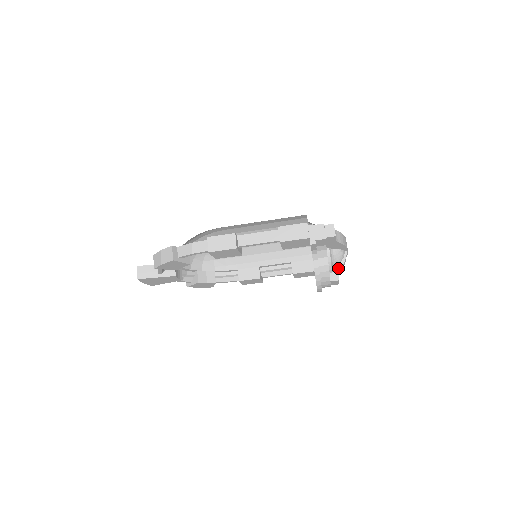
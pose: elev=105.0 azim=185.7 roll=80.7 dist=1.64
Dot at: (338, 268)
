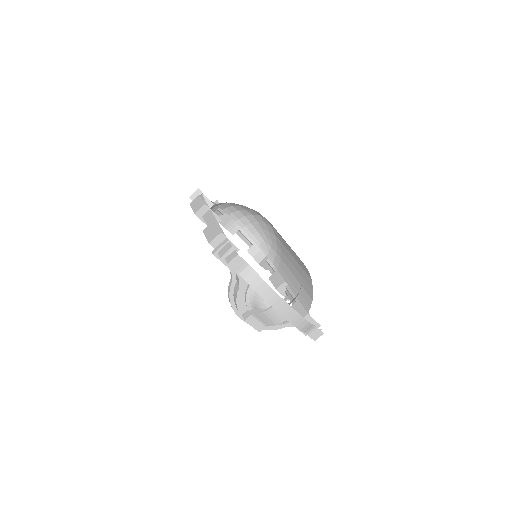
Dot at: (255, 312)
